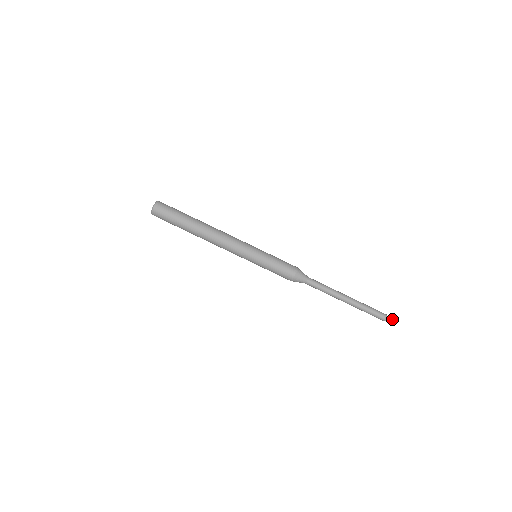
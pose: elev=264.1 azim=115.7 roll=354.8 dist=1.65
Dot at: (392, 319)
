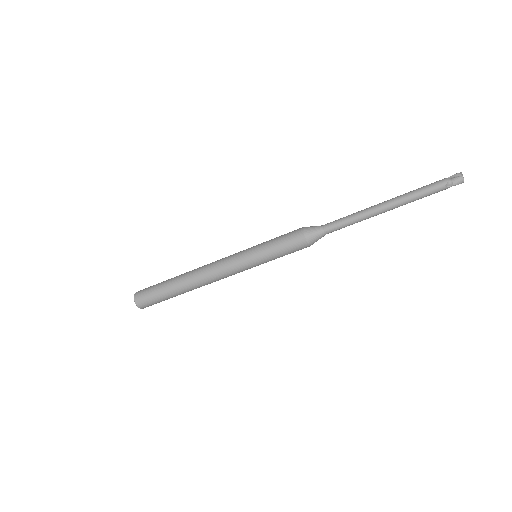
Dot at: (457, 178)
